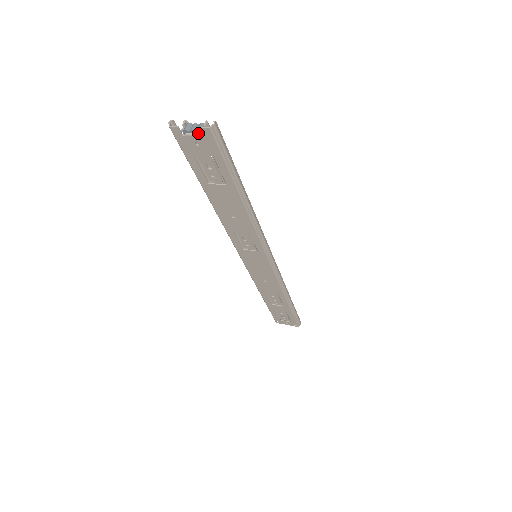
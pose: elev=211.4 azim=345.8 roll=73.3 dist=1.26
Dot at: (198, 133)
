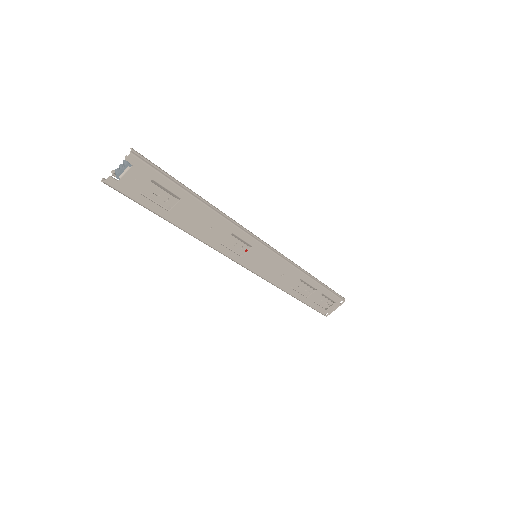
Dot at: (127, 168)
